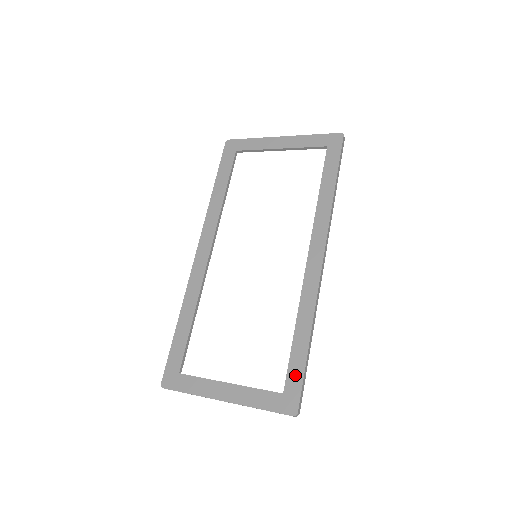
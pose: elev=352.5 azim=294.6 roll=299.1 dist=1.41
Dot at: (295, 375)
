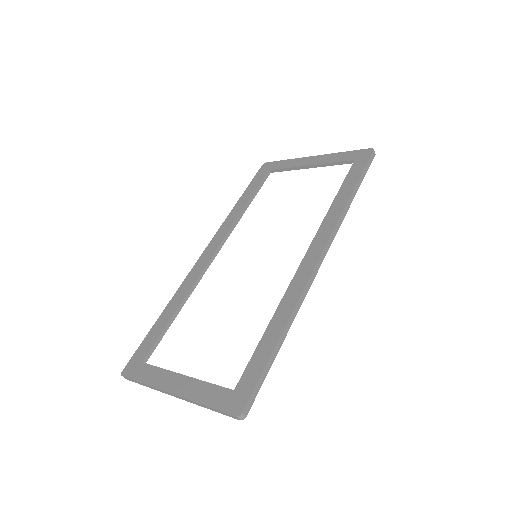
Dot at: (253, 371)
